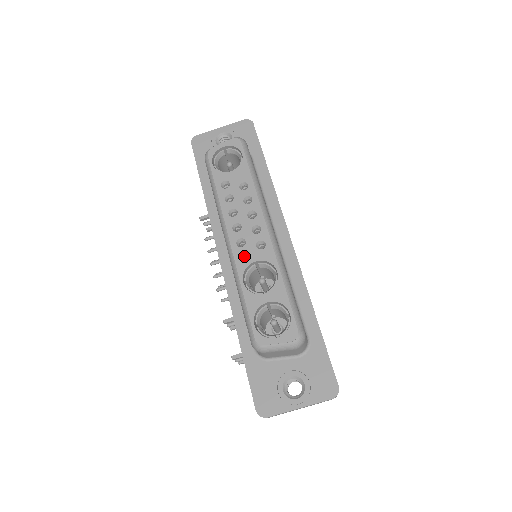
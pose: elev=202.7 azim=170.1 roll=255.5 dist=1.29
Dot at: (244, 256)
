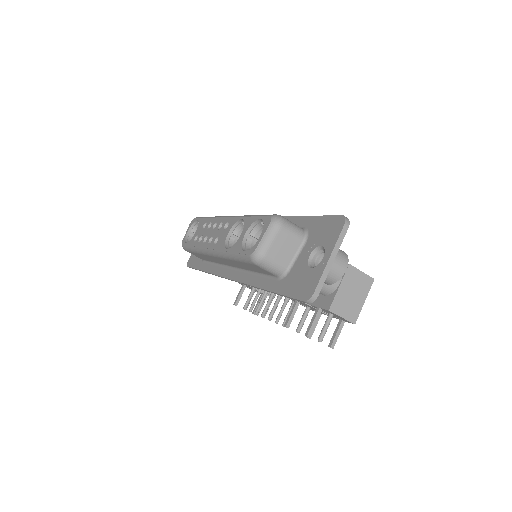
Dot at: (221, 241)
